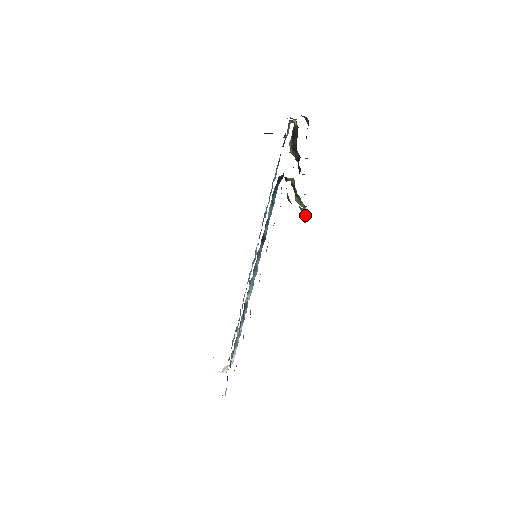
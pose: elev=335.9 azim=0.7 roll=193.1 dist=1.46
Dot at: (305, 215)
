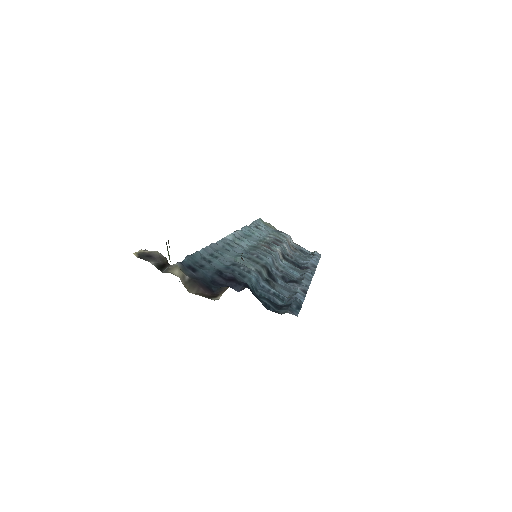
Dot at: occluded
